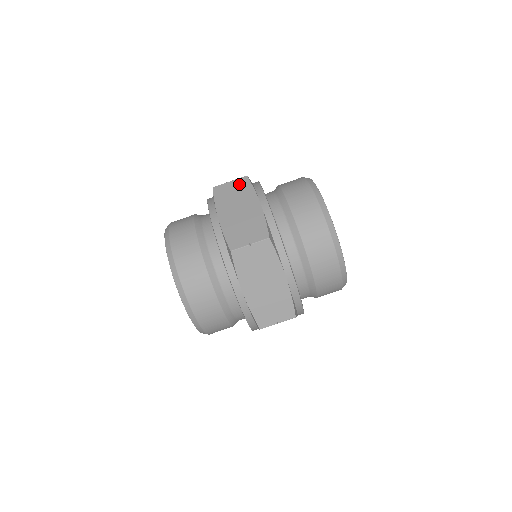
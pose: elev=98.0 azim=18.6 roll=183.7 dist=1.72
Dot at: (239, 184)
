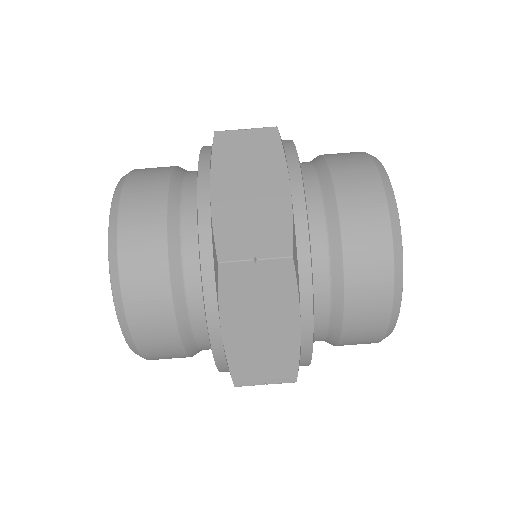
Dot at: (261, 138)
